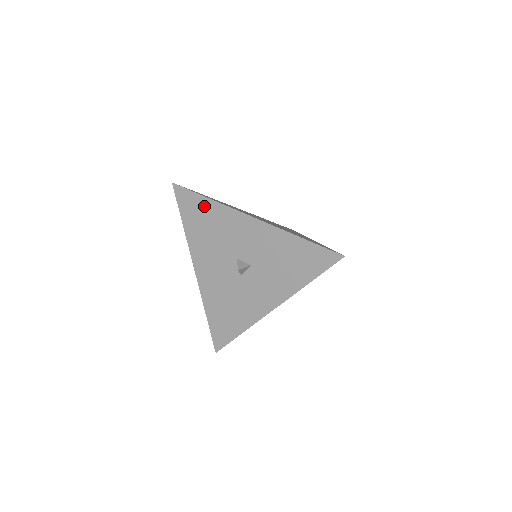
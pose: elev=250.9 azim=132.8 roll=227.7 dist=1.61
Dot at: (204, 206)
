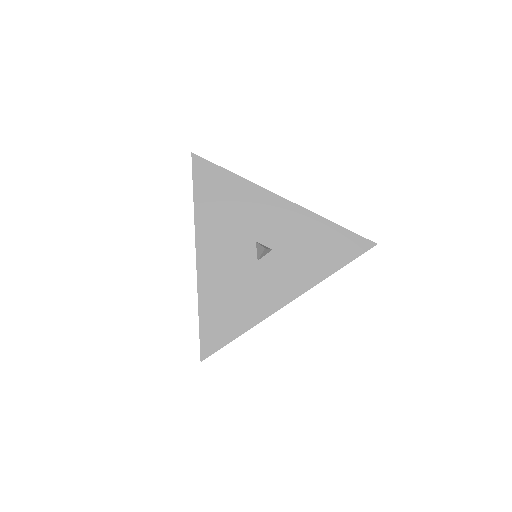
Dot at: (227, 181)
